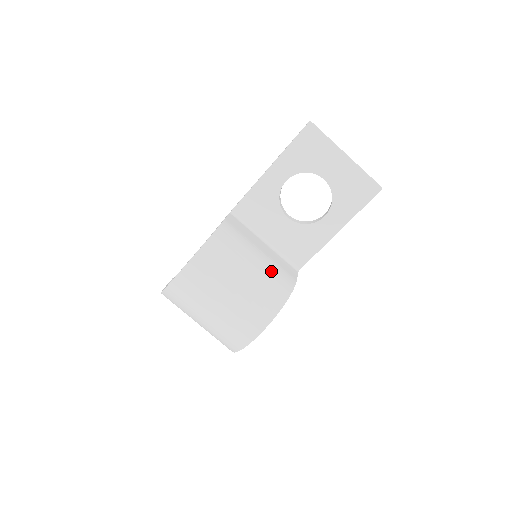
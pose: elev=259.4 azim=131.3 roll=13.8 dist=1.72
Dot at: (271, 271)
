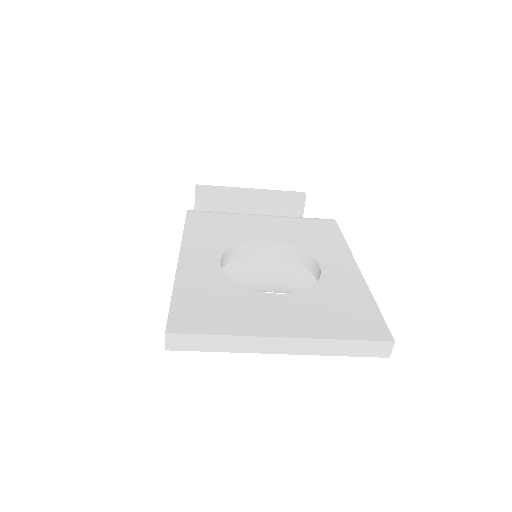
Dot at: (280, 280)
